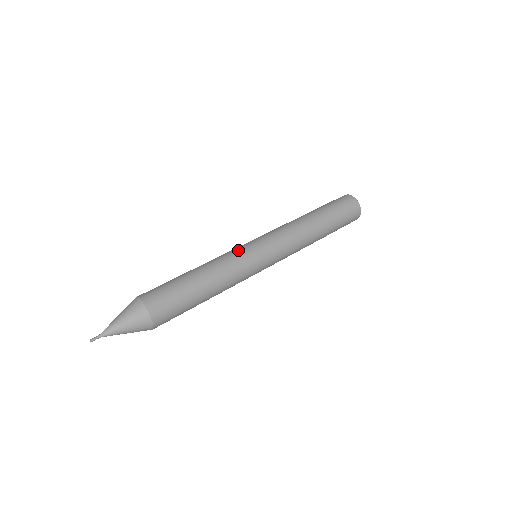
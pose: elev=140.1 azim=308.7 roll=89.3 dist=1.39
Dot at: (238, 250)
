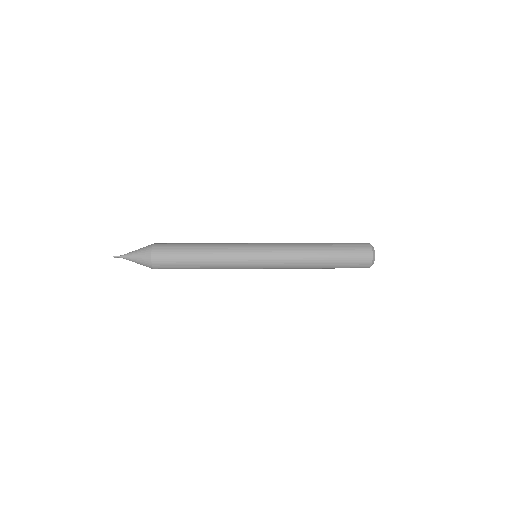
Dot at: (240, 243)
